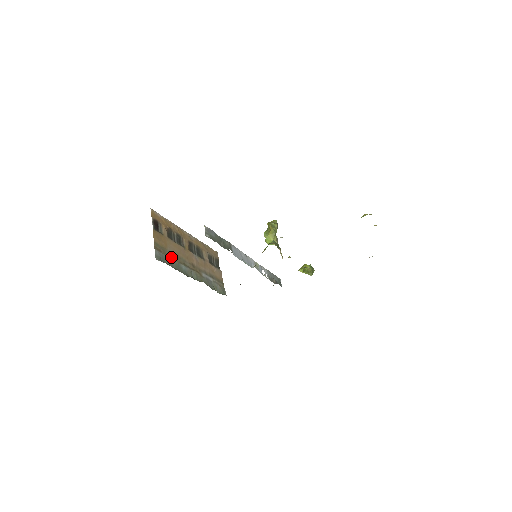
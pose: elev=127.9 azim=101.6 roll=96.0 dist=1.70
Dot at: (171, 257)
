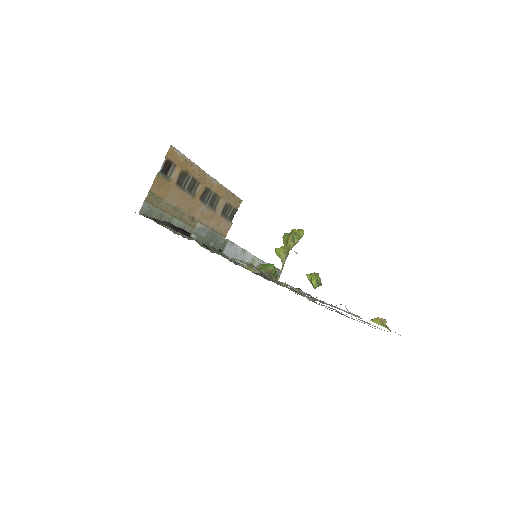
Dot at: (165, 210)
